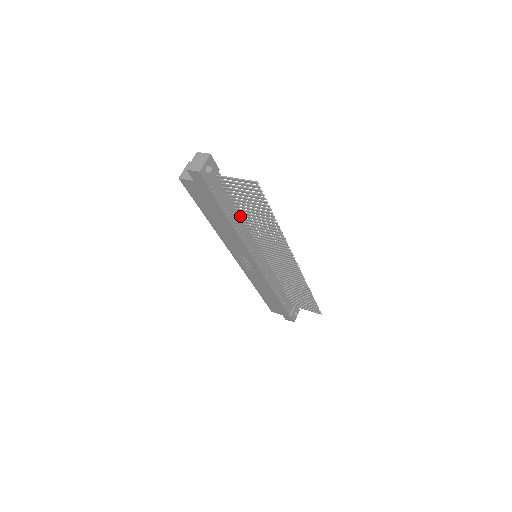
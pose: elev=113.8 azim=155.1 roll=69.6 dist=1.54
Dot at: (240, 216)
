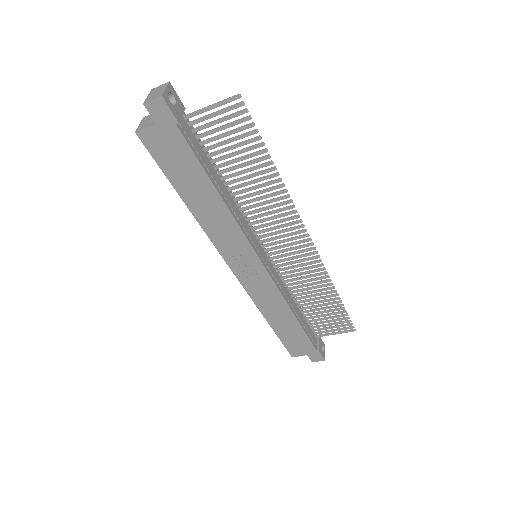
Dot at: (224, 185)
